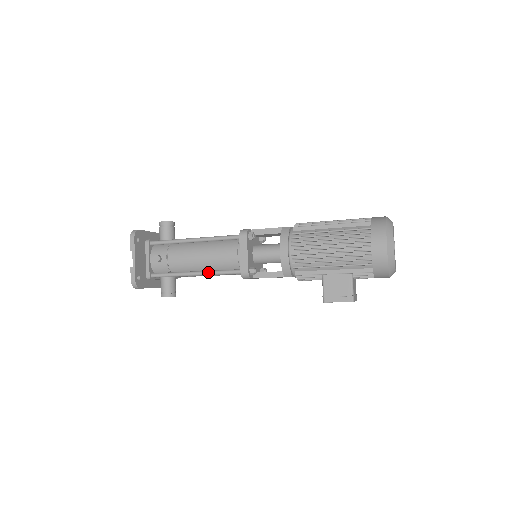
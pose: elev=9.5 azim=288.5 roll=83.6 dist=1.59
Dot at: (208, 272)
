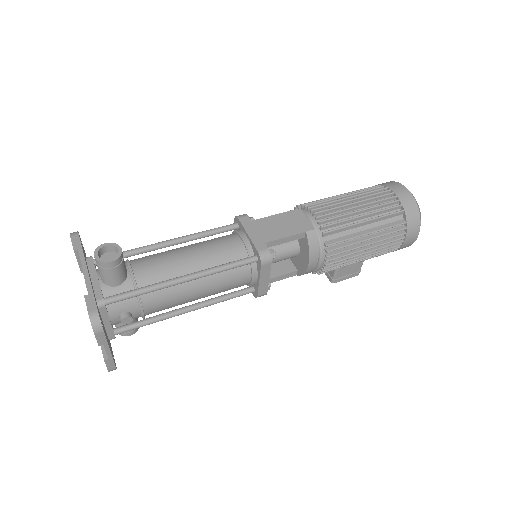
Dot at: (208, 305)
